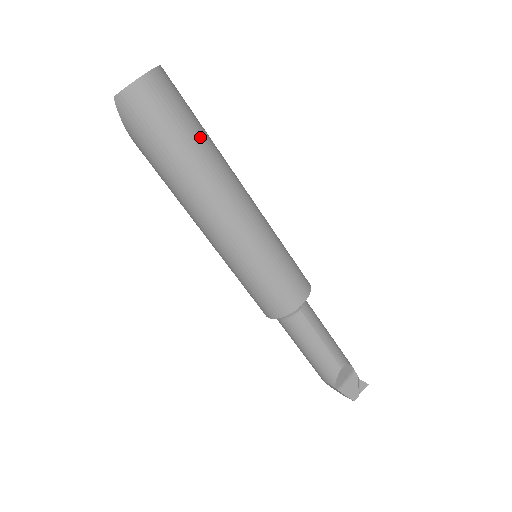
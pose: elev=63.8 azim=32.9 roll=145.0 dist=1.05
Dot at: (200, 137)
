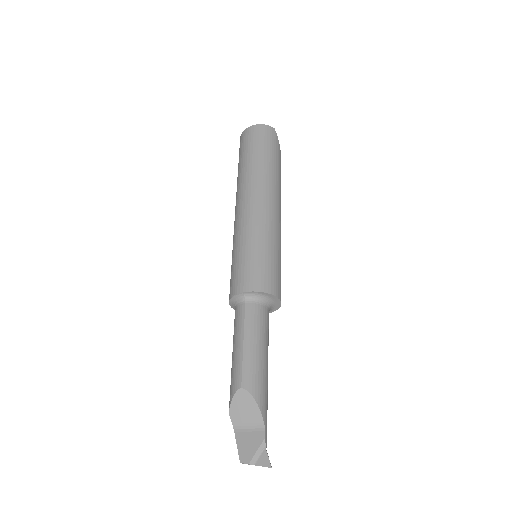
Dot at: (262, 160)
